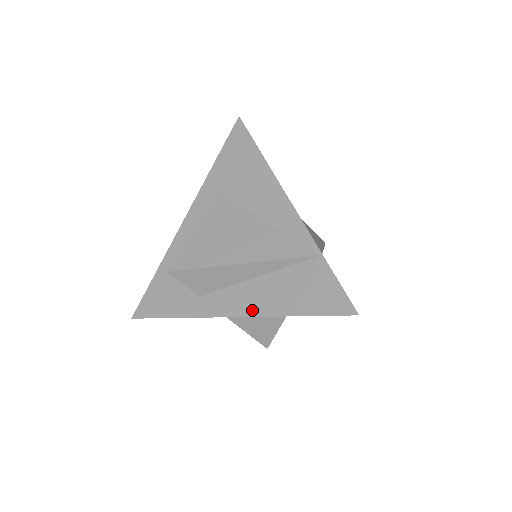
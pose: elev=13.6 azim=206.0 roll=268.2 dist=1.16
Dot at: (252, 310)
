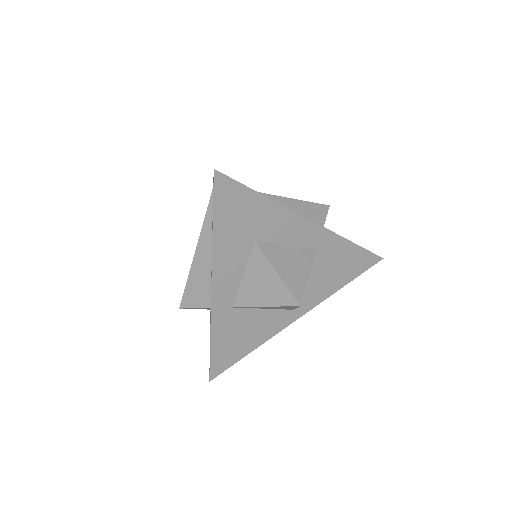
Dot at: occluded
